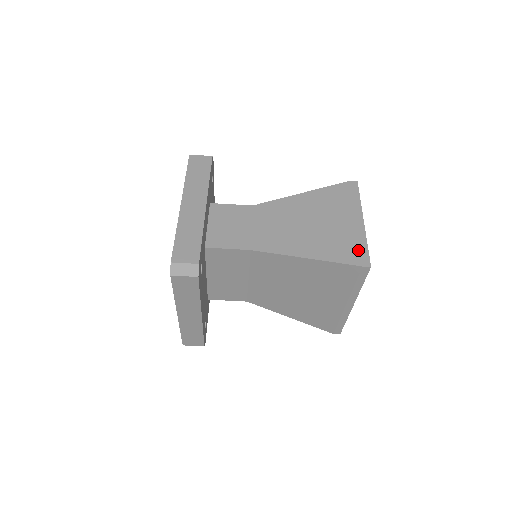
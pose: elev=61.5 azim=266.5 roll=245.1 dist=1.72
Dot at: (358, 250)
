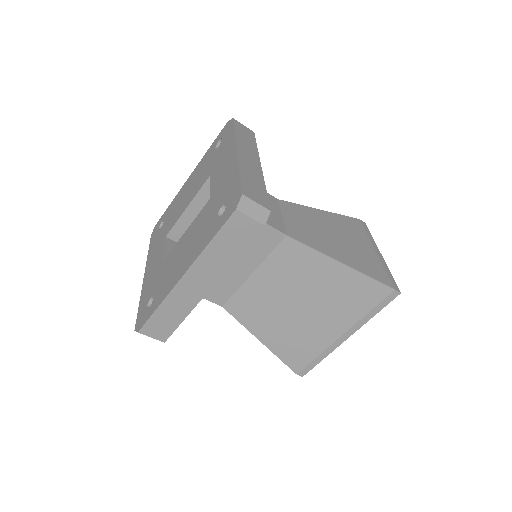
Dot at: (387, 275)
